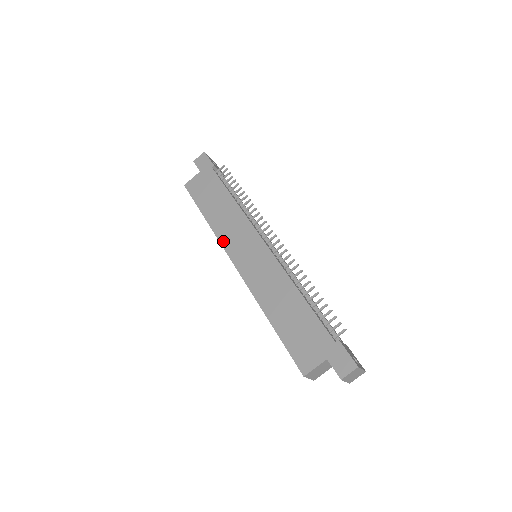
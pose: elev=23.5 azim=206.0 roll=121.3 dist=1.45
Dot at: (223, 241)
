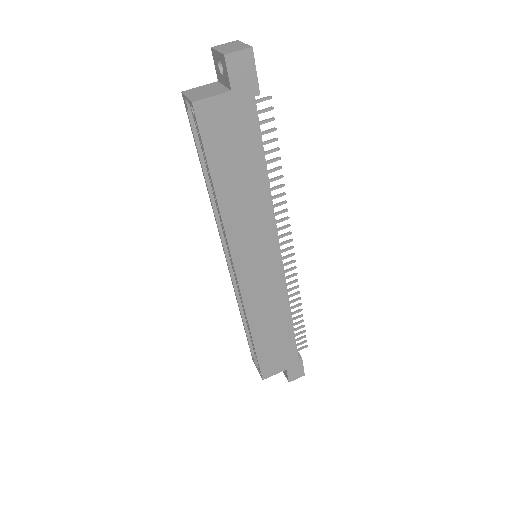
Dot at: (232, 239)
